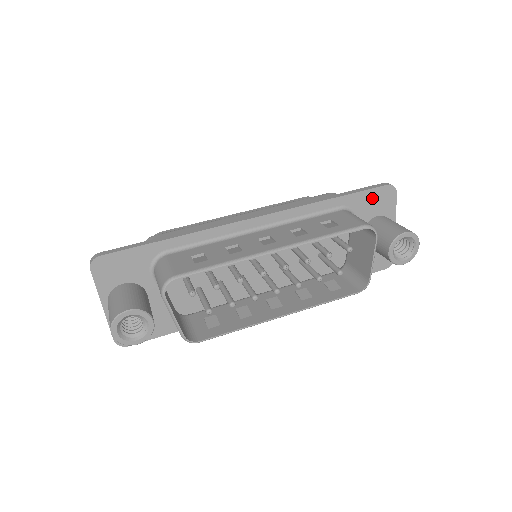
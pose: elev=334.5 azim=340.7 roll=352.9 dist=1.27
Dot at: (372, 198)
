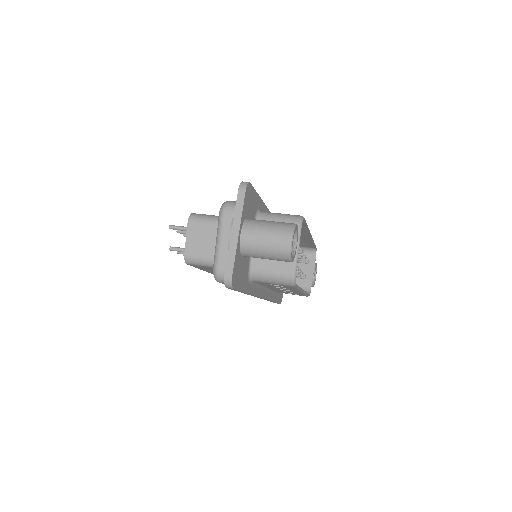
Dot at: occluded
